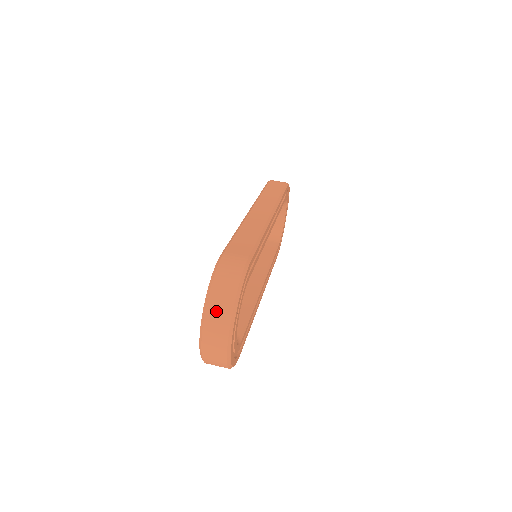
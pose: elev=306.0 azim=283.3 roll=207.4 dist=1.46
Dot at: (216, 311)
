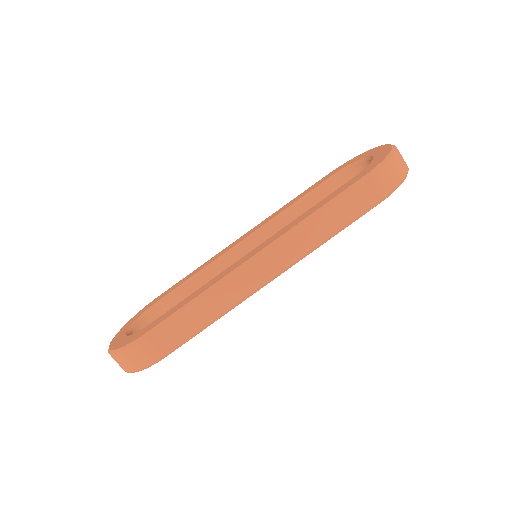
Dot at: (116, 361)
